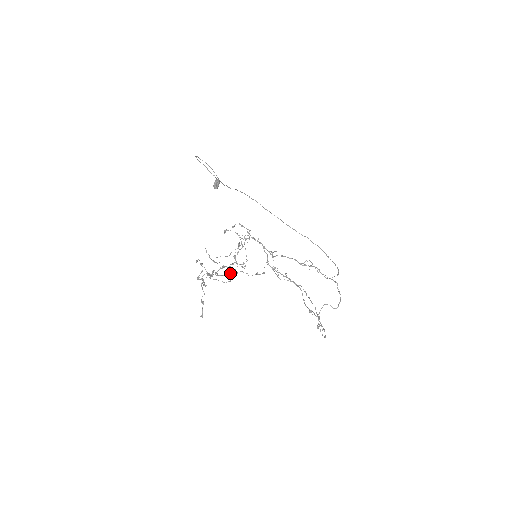
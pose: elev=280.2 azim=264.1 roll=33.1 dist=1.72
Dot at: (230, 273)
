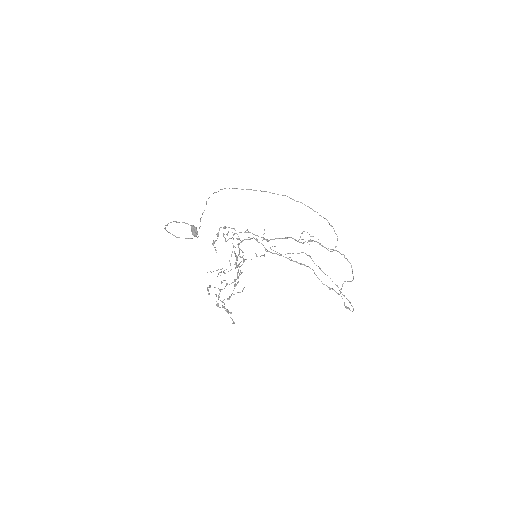
Dot at: occluded
